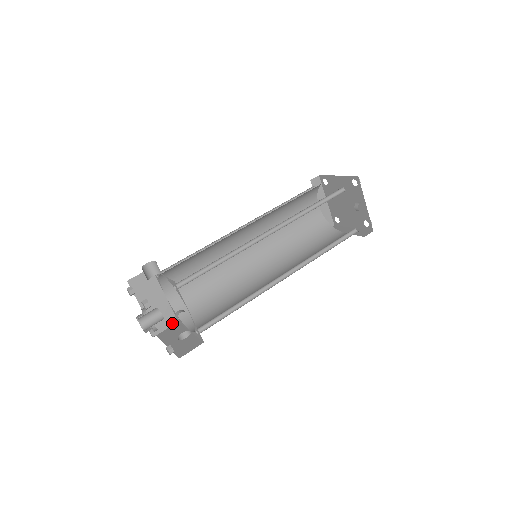
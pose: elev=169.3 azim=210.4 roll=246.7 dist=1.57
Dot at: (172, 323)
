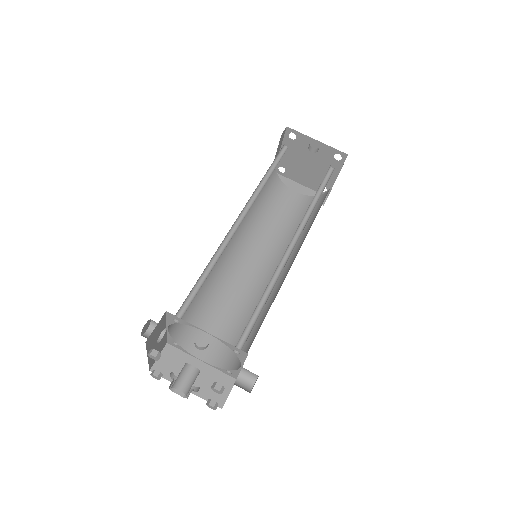
Dot at: (231, 385)
